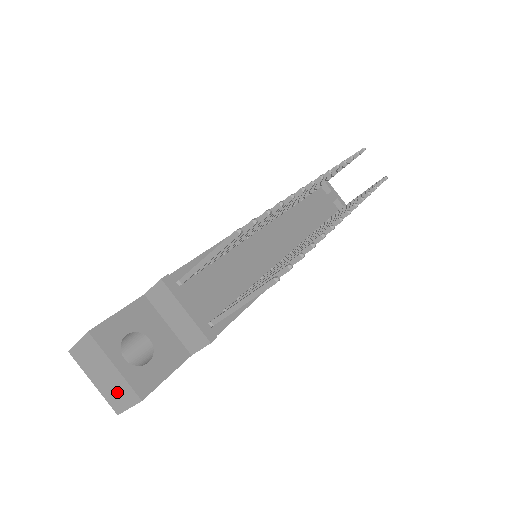
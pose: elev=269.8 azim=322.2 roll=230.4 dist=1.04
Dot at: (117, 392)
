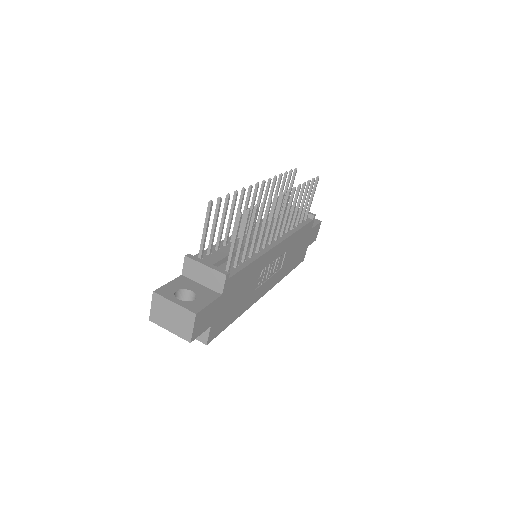
Dot at: (183, 323)
